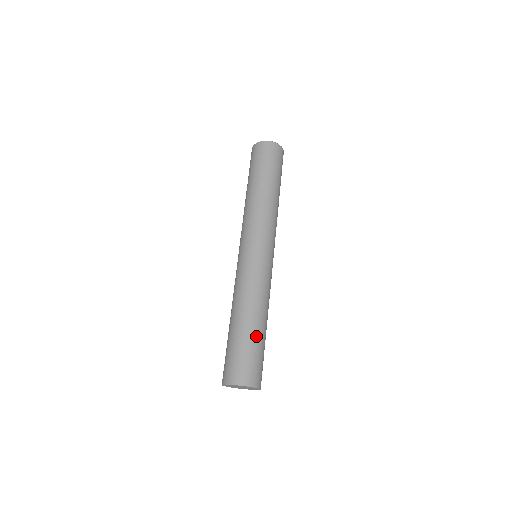
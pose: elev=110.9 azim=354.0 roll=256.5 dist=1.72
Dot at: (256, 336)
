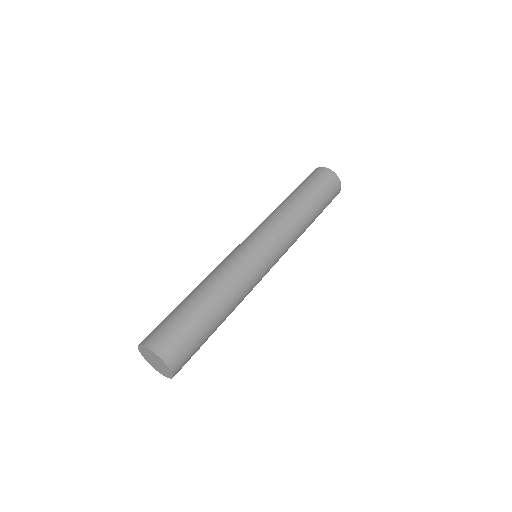
Dot at: (185, 304)
